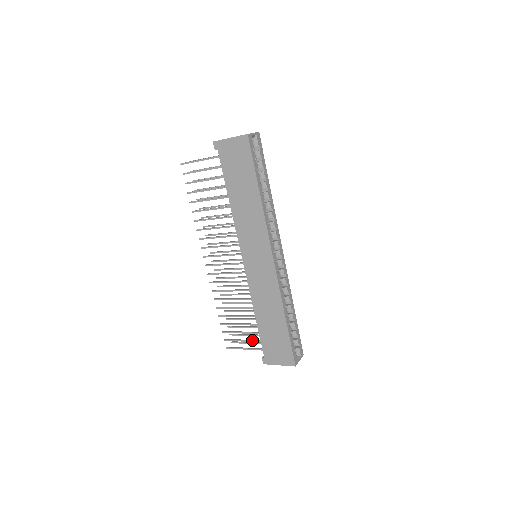
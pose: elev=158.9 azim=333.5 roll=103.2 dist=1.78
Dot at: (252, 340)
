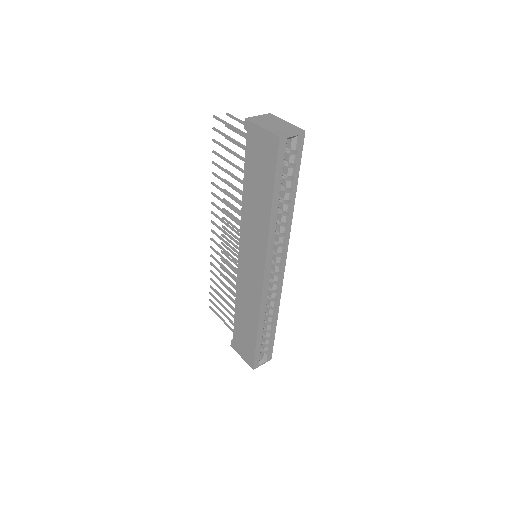
Dot at: (230, 320)
